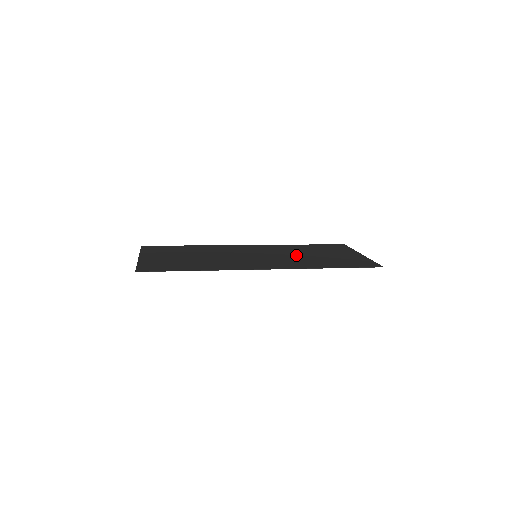
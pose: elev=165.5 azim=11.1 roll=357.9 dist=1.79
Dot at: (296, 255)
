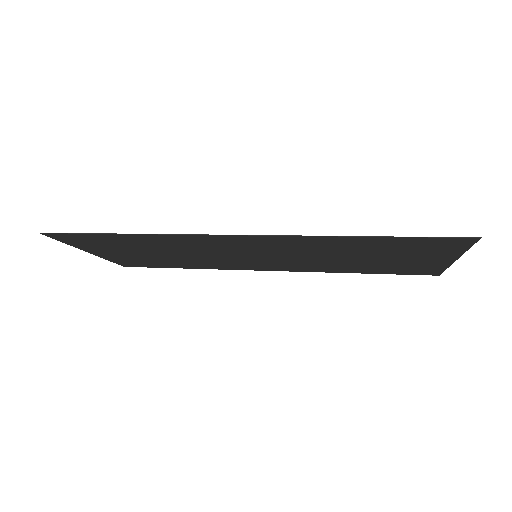
Dot at: (325, 256)
